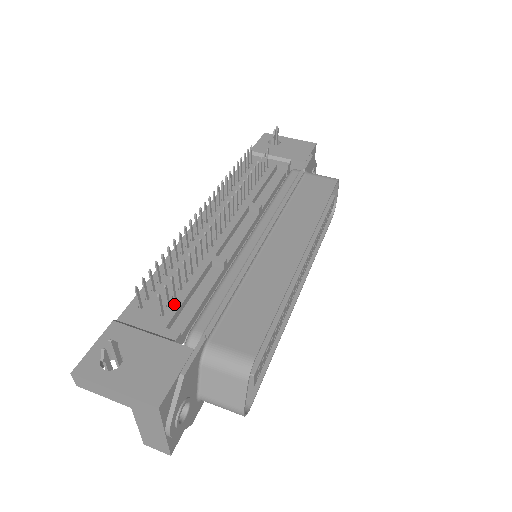
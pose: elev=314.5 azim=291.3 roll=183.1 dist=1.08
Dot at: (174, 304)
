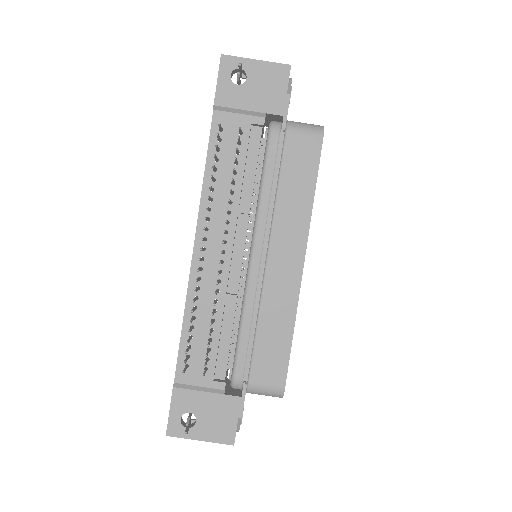
Dot at: (211, 357)
